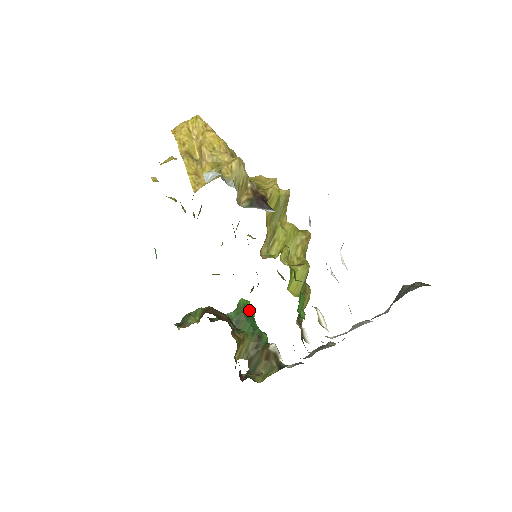
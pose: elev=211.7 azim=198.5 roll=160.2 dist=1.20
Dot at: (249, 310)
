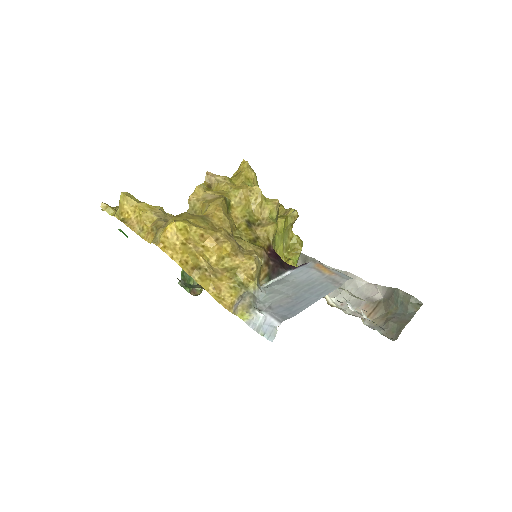
Dot at: occluded
